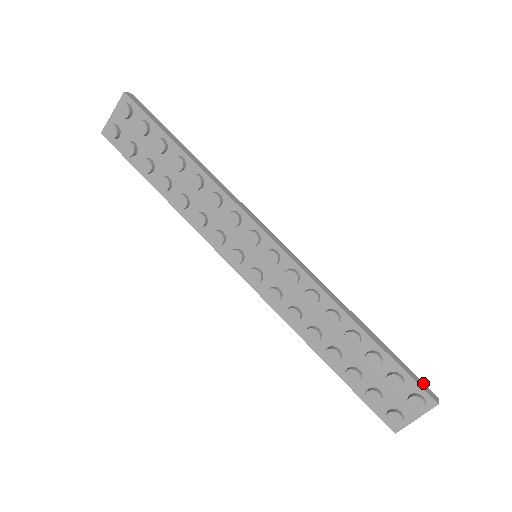
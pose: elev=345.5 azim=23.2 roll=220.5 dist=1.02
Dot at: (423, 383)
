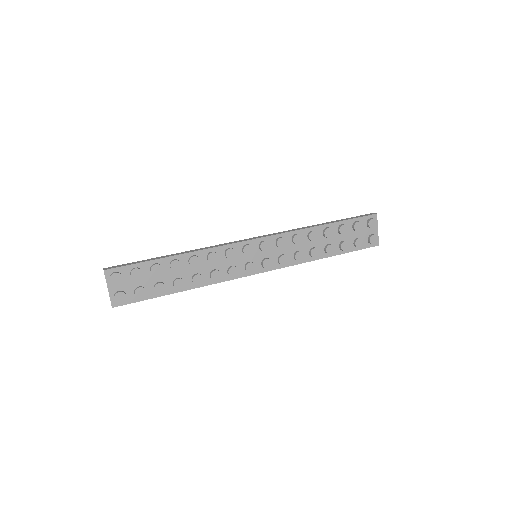
Dot at: (363, 215)
